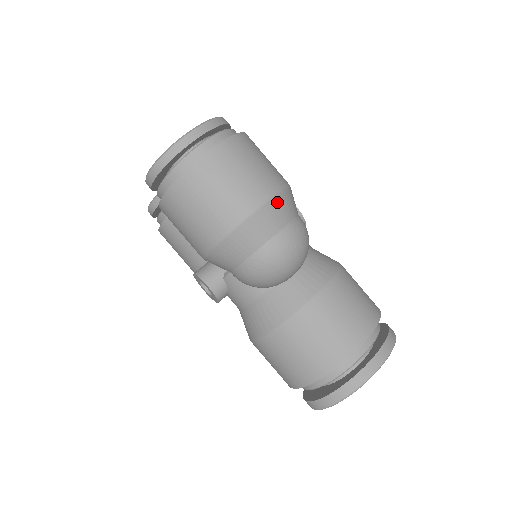
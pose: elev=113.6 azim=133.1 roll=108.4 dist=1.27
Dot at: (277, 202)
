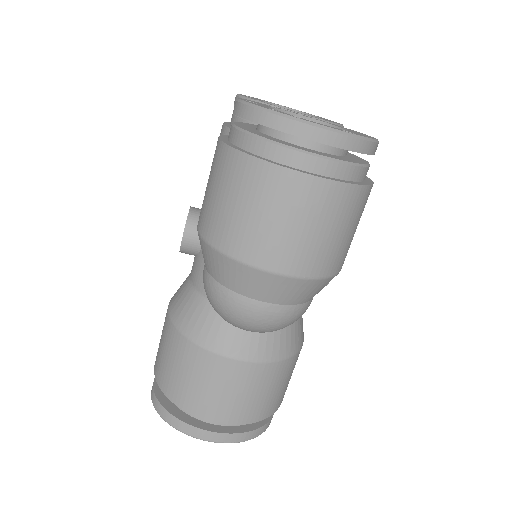
Dot at: (300, 284)
